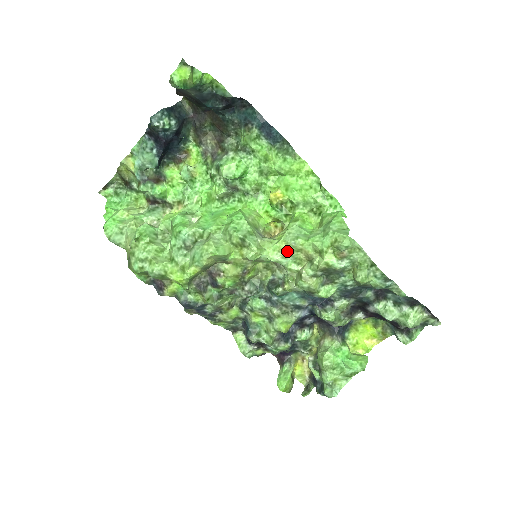
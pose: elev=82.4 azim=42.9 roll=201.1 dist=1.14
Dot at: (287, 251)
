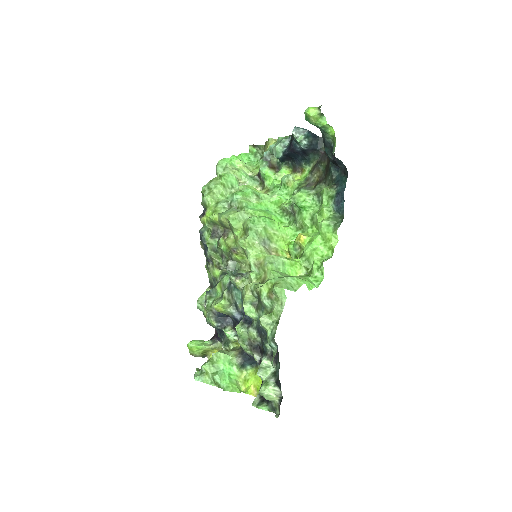
Dot at: (260, 264)
